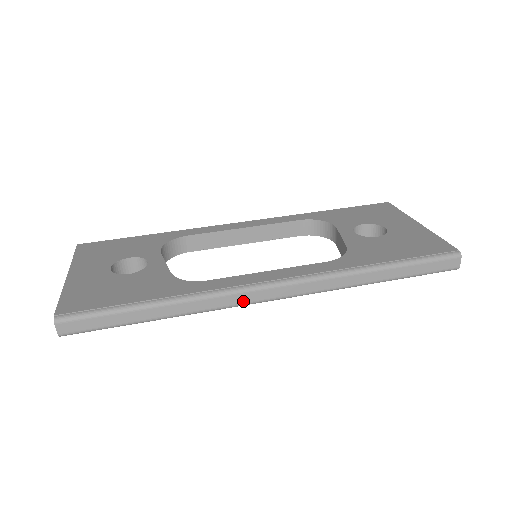
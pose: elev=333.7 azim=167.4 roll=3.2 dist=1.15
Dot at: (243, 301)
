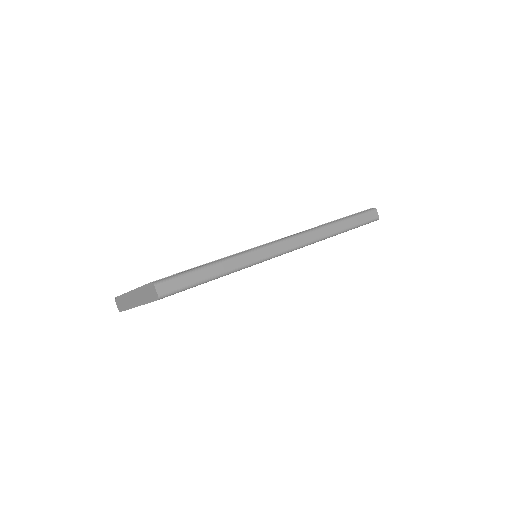
Dot at: (271, 253)
